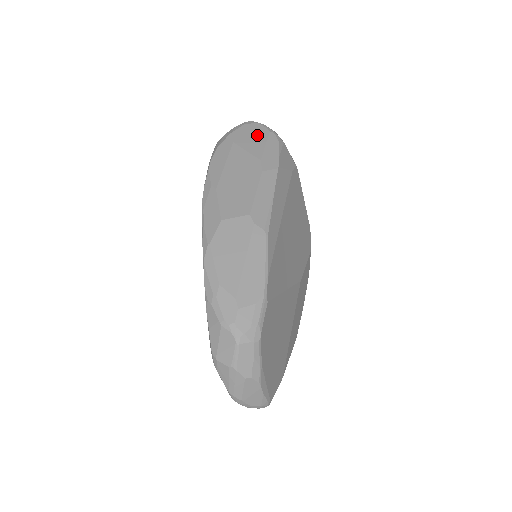
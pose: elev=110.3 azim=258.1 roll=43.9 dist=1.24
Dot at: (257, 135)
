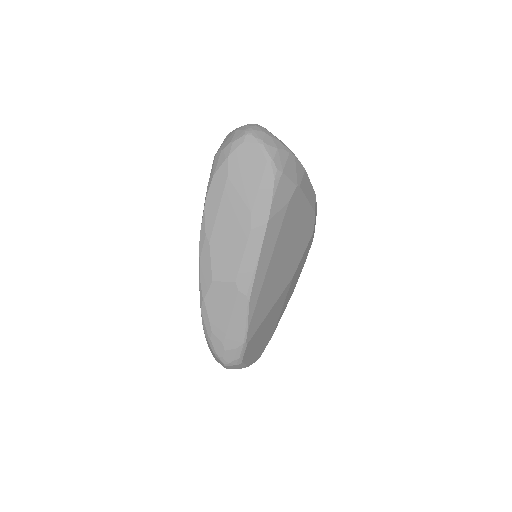
Dot at: (253, 167)
